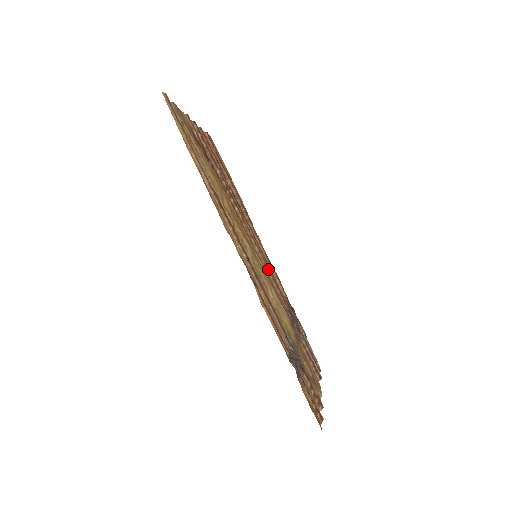
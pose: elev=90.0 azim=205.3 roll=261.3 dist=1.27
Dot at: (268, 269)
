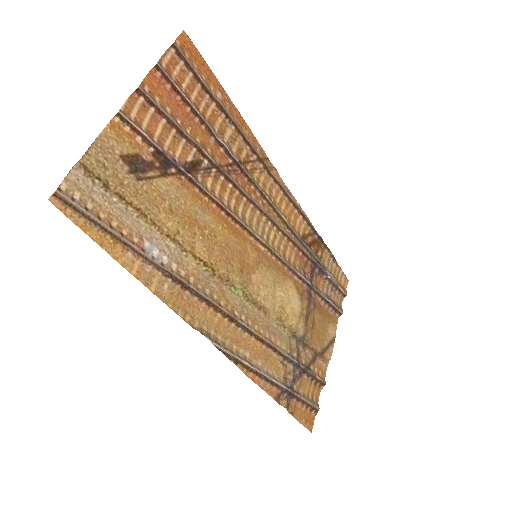
Dot at: (281, 232)
